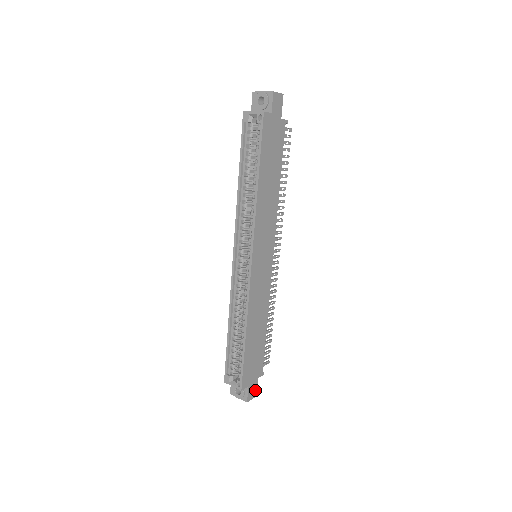
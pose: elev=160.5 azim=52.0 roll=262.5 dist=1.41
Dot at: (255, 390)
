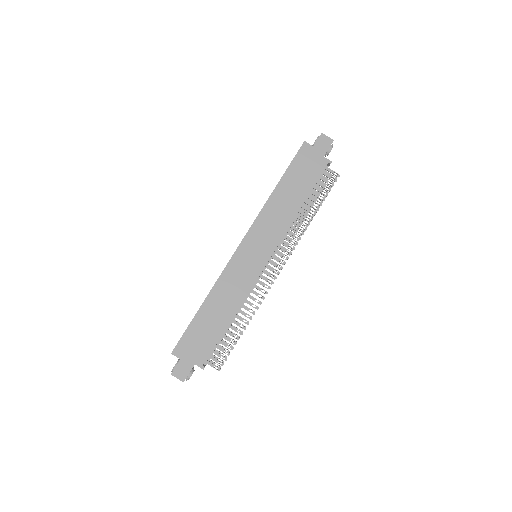
Dot at: (186, 374)
